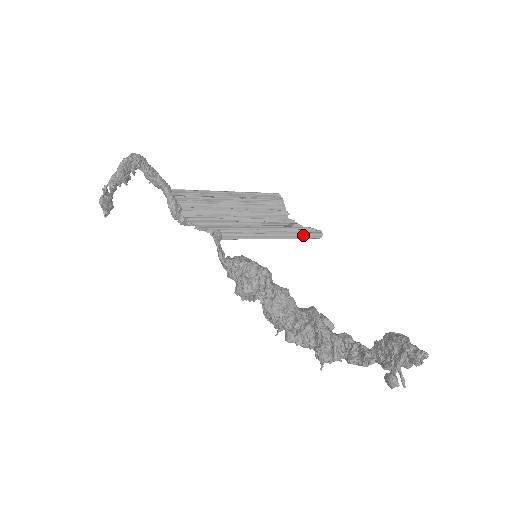
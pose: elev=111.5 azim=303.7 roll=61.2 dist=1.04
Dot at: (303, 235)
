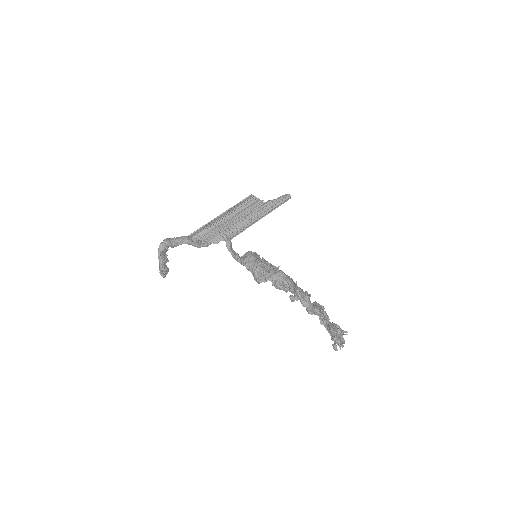
Dot at: (278, 205)
